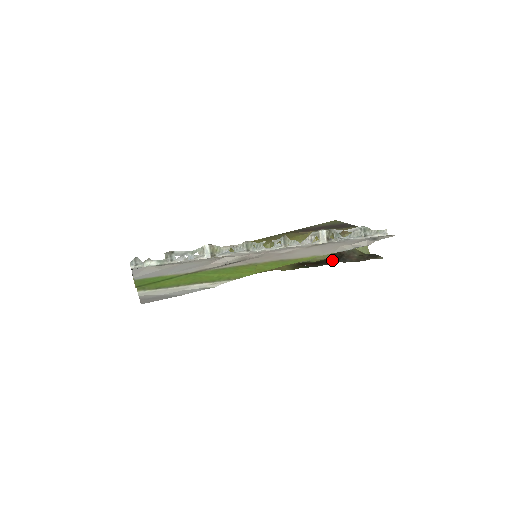
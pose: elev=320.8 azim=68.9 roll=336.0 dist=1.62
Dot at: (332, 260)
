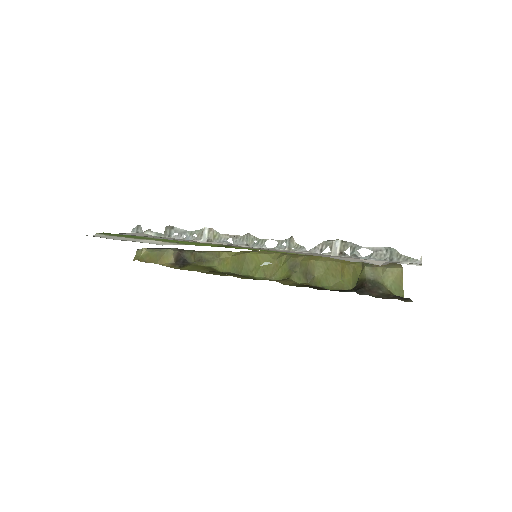
Dot at: occluded
